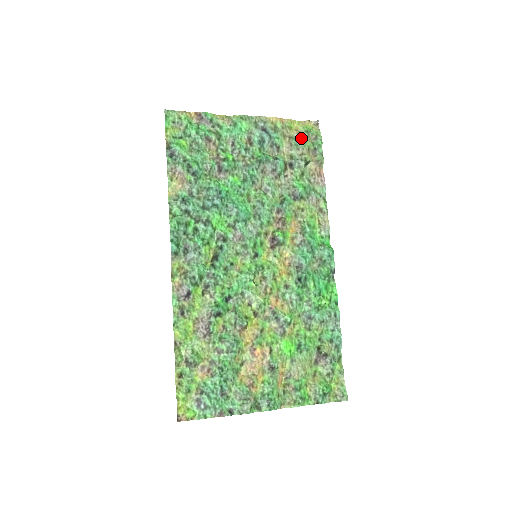
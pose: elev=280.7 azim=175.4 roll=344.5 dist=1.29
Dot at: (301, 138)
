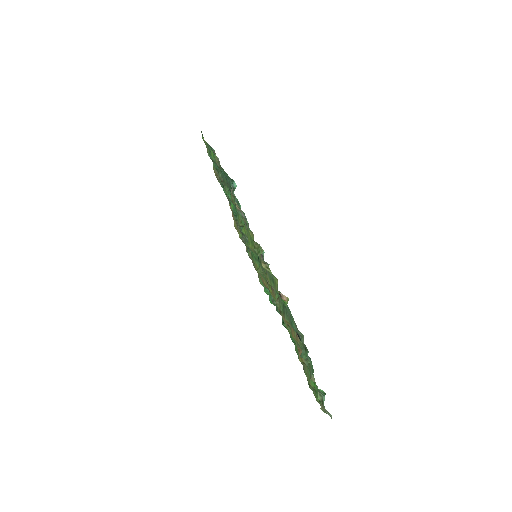
Dot at: occluded
